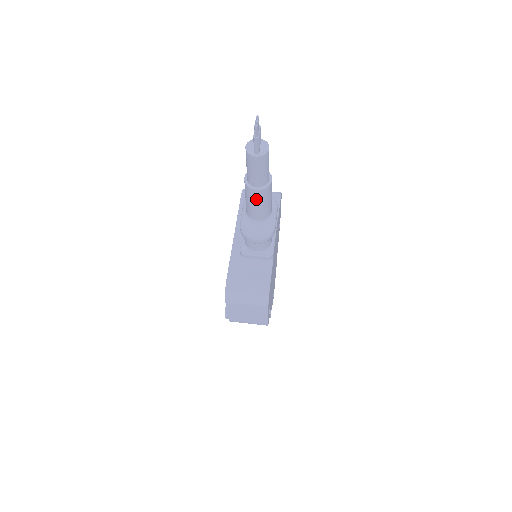
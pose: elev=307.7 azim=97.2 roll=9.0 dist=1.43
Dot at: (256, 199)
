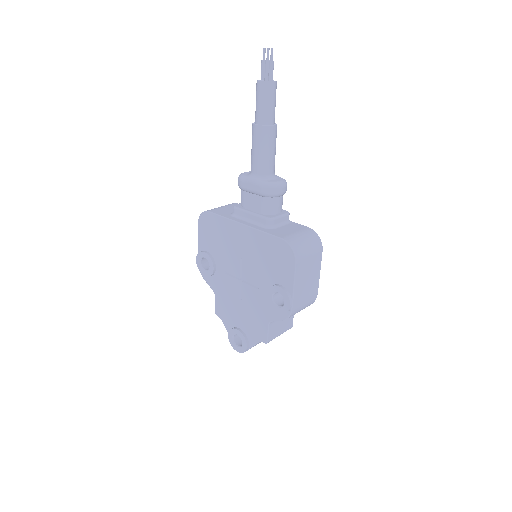
Dot at: (273, 140)
